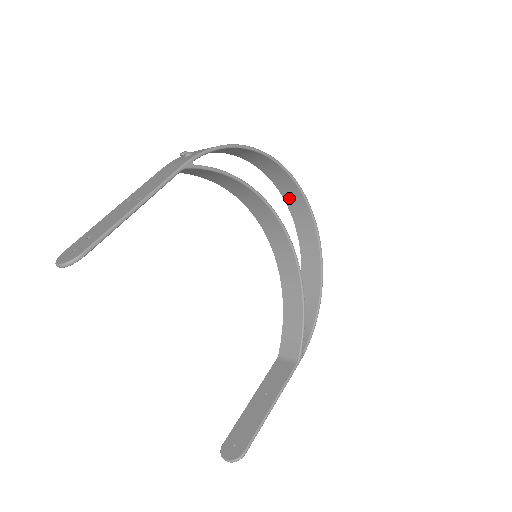
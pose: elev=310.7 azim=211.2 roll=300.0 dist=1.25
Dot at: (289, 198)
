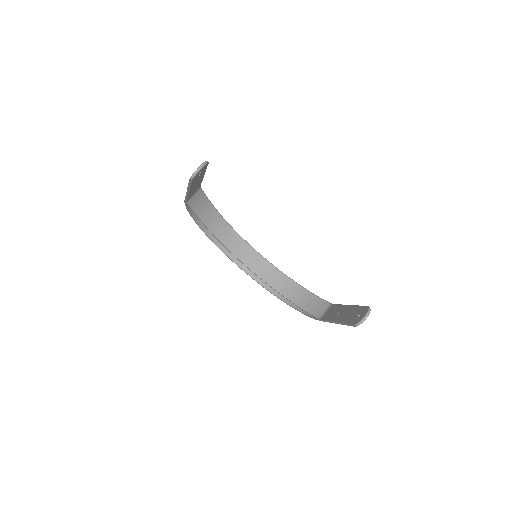
Dot at: (238, 260)
